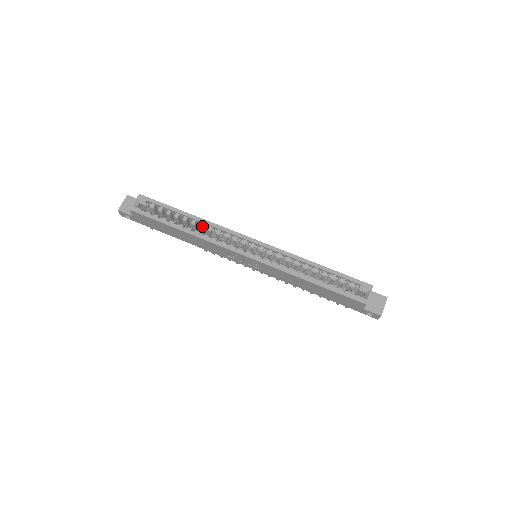
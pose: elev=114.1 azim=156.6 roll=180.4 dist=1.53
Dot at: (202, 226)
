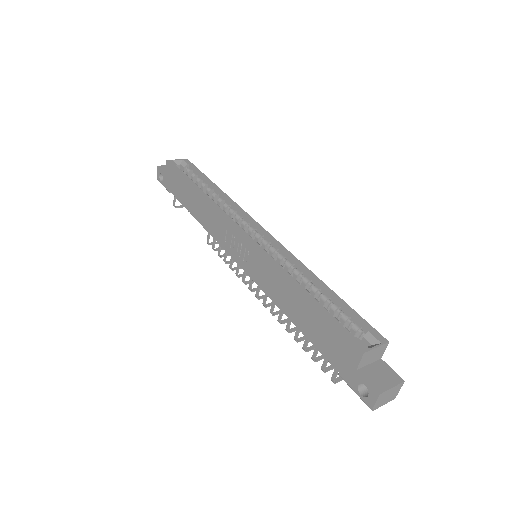
Dot at: (221, 199)
